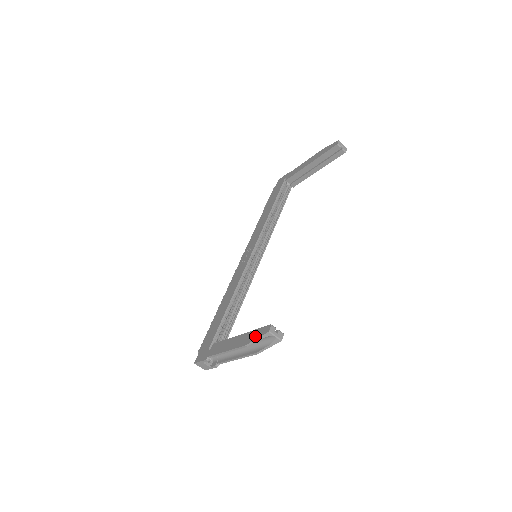
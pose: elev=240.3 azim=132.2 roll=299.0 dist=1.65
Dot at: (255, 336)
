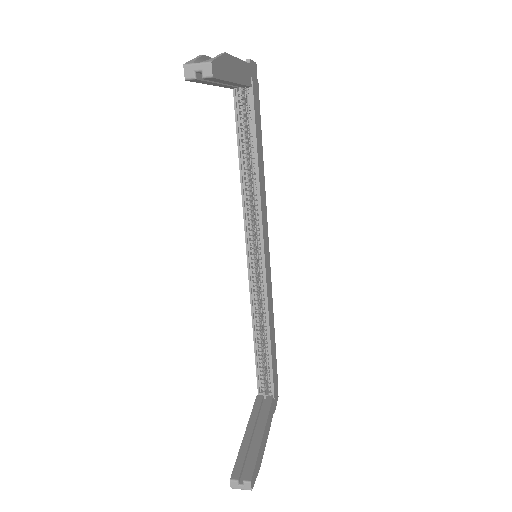
Dot at: occluded
